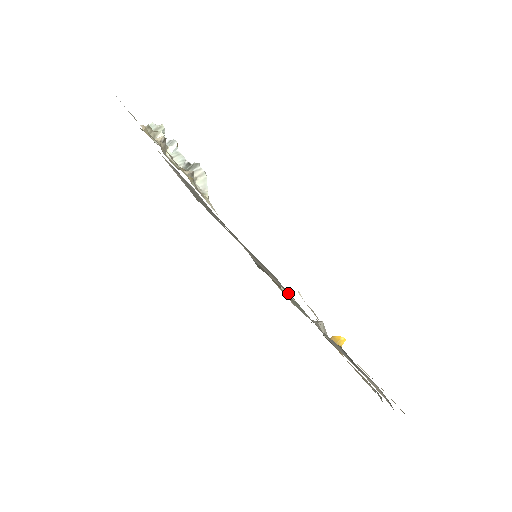
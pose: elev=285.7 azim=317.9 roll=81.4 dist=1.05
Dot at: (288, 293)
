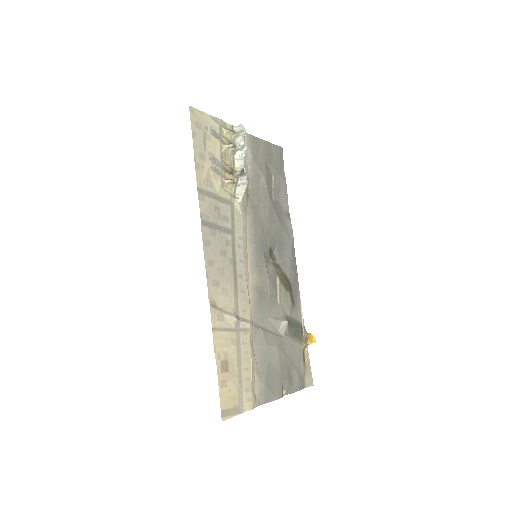
Dot at: (286, 287)
